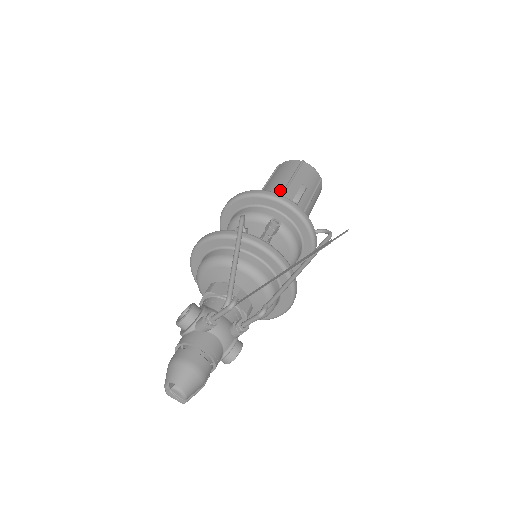
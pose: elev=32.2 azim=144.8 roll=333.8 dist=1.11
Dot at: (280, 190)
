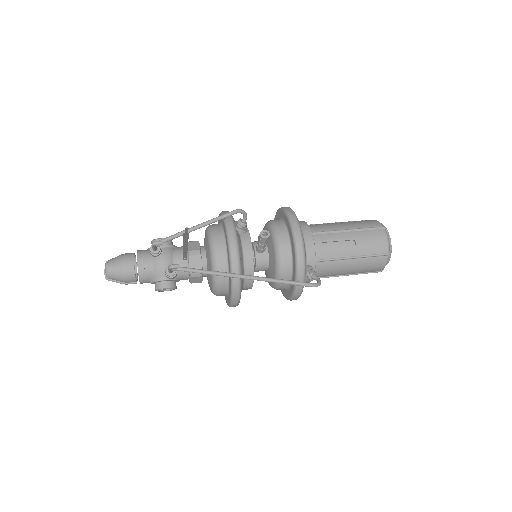
Dot at: (325, 229)
